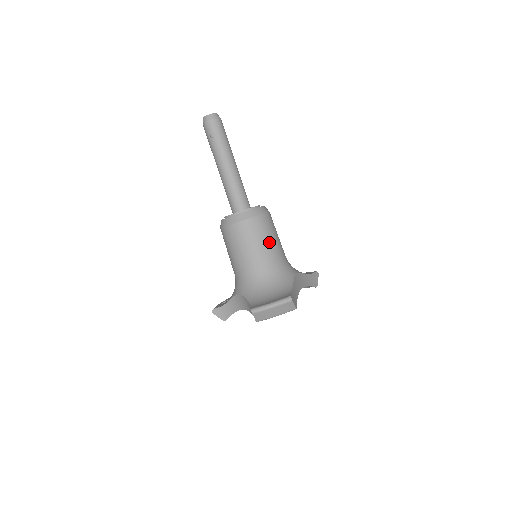
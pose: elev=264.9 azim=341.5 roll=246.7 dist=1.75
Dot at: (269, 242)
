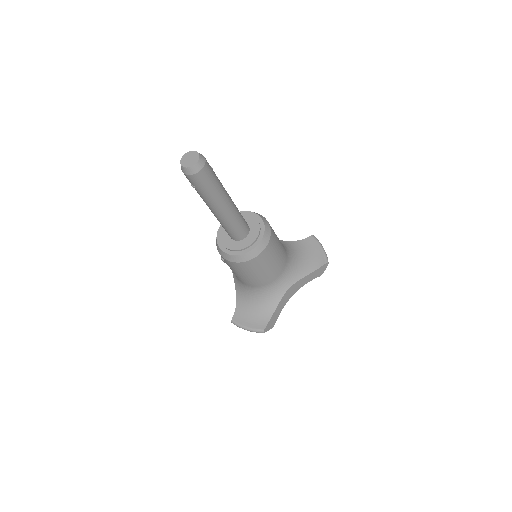
Dot at: (259, 275)
